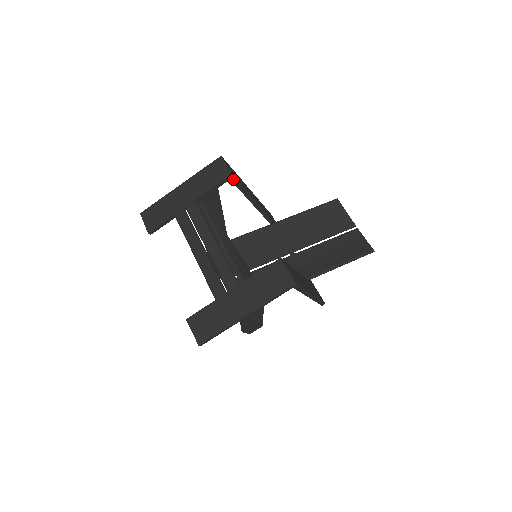
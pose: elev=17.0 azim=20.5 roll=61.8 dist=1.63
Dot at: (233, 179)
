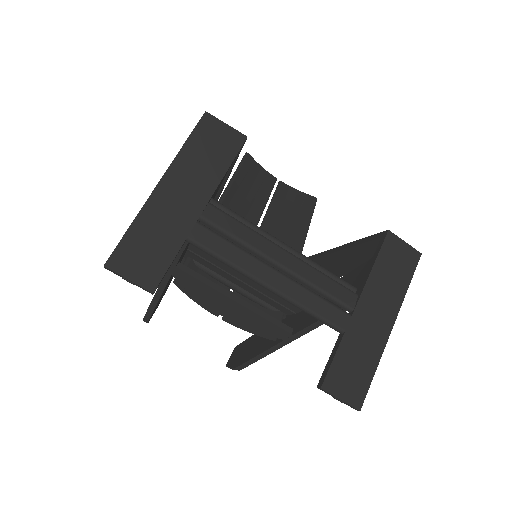
Dot at: occluded
